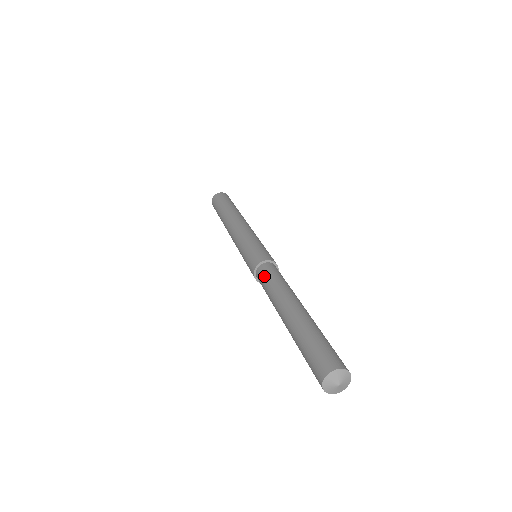
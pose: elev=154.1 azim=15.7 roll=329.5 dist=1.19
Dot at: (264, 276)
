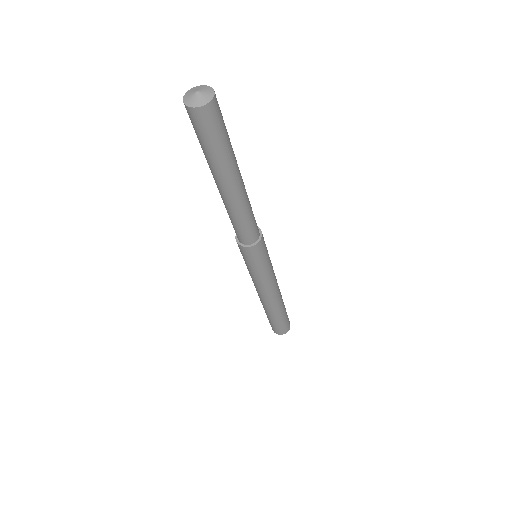
Dot at: occluded
